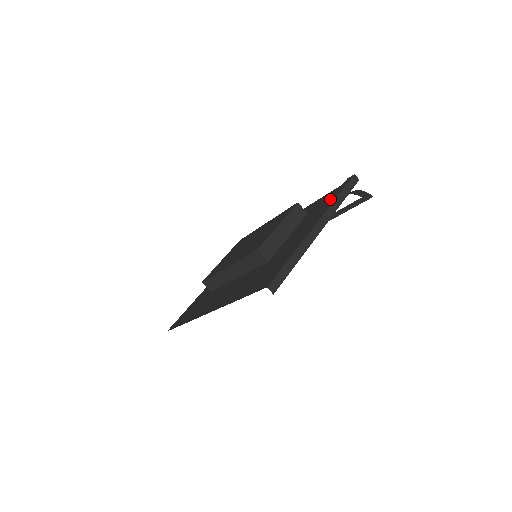
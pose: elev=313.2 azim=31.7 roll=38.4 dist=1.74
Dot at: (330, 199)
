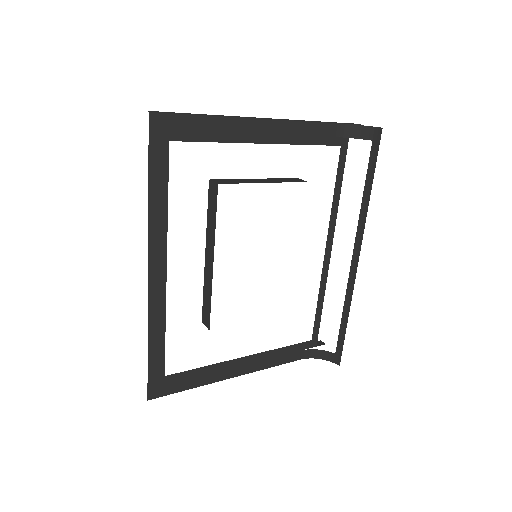
Dot at: occluded
